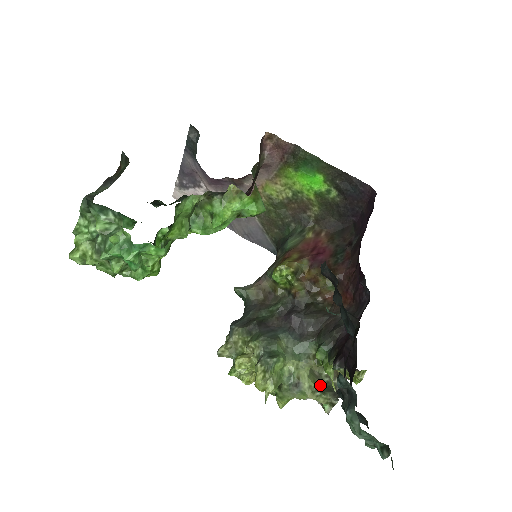
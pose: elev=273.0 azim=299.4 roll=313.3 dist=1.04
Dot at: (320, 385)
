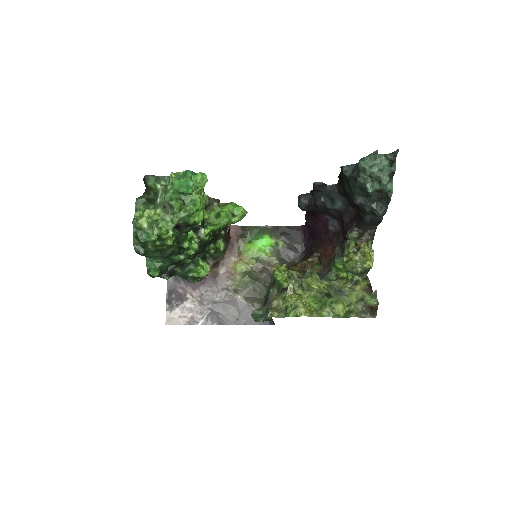
Dot at: occluded
